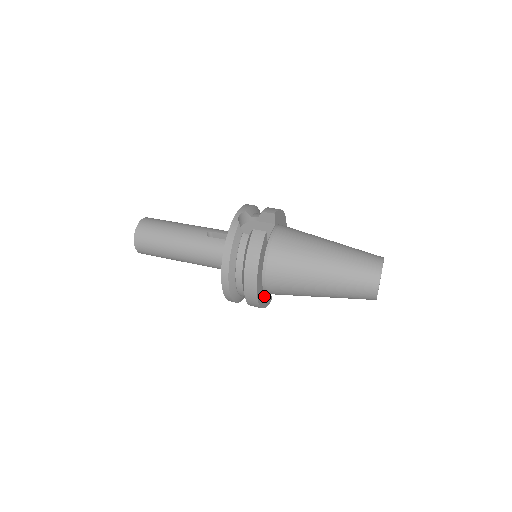
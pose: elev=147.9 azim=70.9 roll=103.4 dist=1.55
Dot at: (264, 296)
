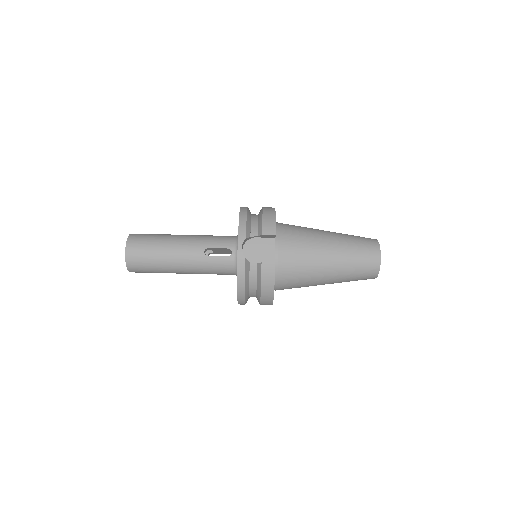
Dot at: occluded
